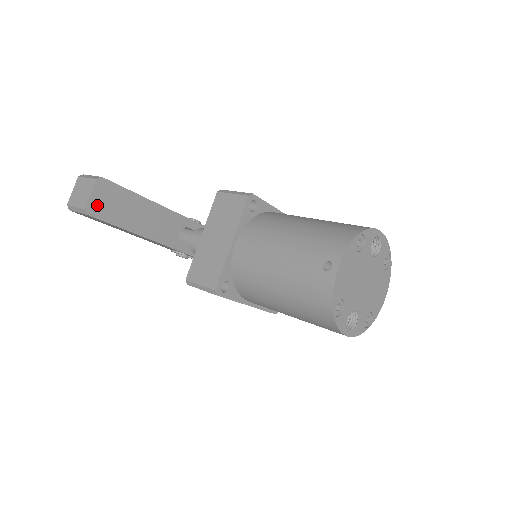
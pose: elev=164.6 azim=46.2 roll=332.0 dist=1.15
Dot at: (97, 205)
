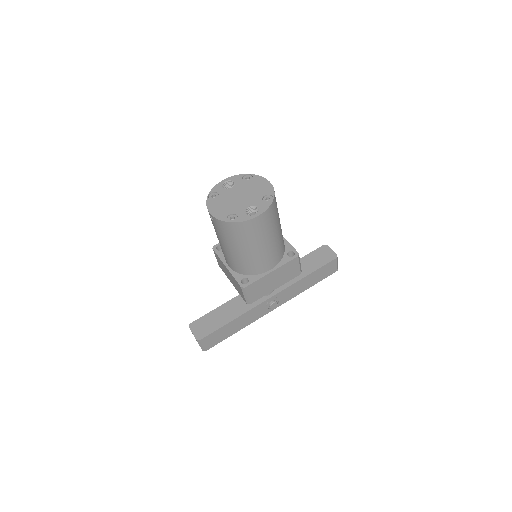
Dot at: (199, 333)
